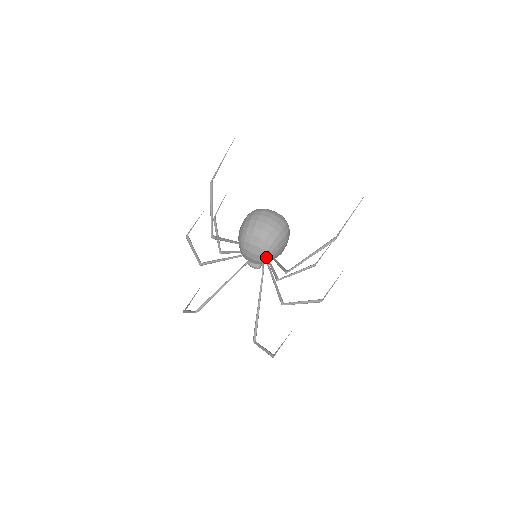
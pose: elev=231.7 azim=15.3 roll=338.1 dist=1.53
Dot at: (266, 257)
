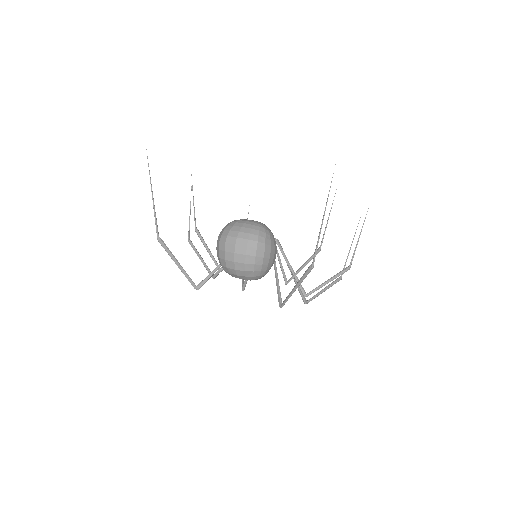
Dot at: (259, 278)
